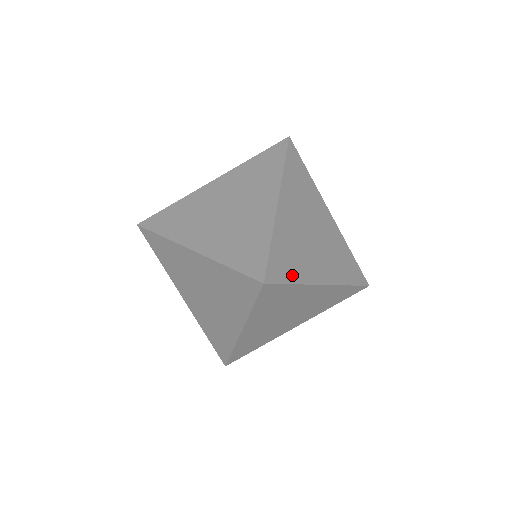
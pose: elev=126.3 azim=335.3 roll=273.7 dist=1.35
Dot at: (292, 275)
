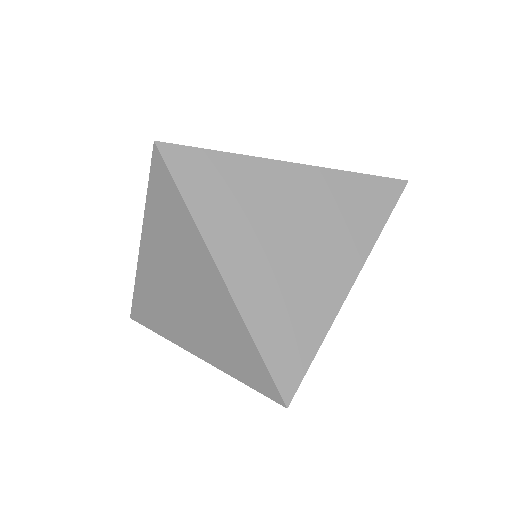
Dot at: occluded
